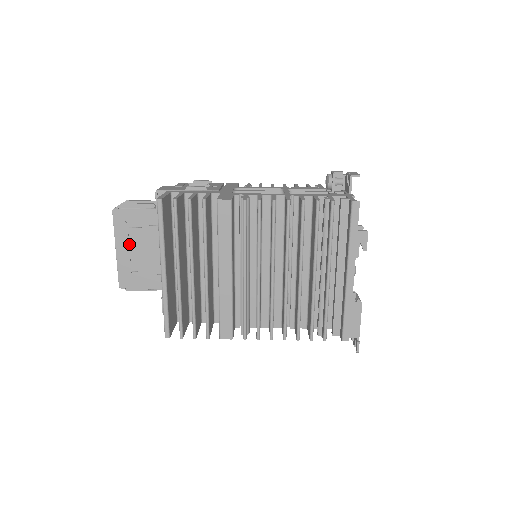
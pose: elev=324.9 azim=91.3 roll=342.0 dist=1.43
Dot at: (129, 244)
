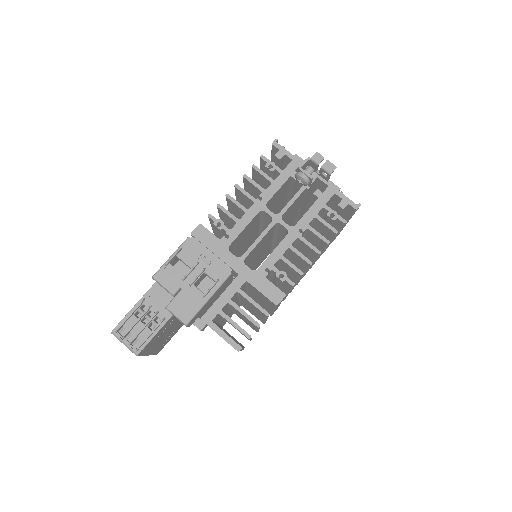
Dot at: (156, 344)
